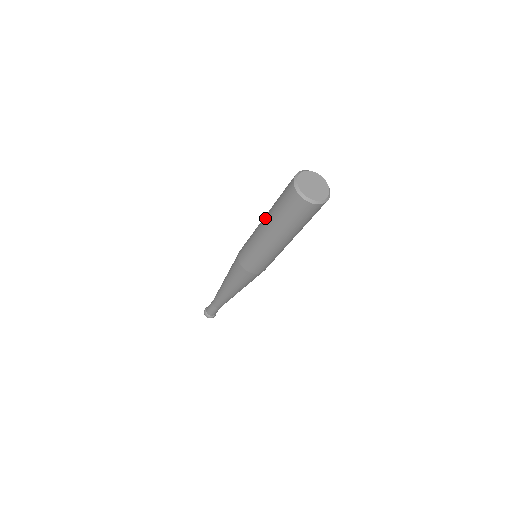
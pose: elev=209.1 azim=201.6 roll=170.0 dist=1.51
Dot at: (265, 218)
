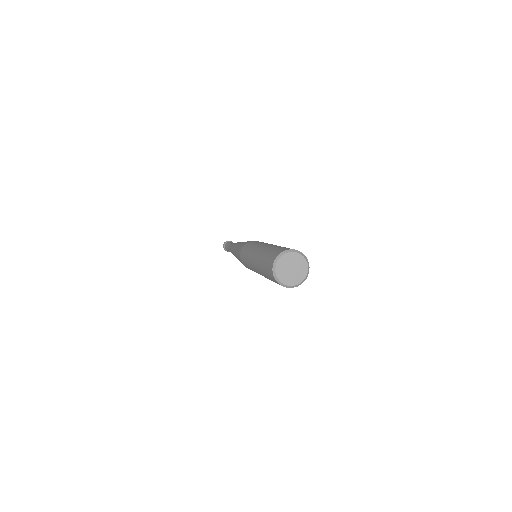
Dot at: (256, 257)
